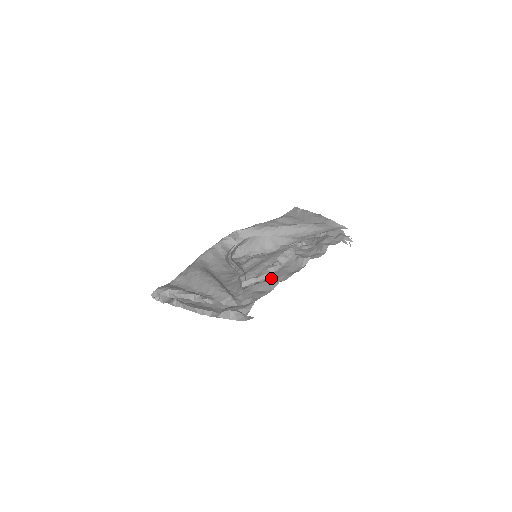
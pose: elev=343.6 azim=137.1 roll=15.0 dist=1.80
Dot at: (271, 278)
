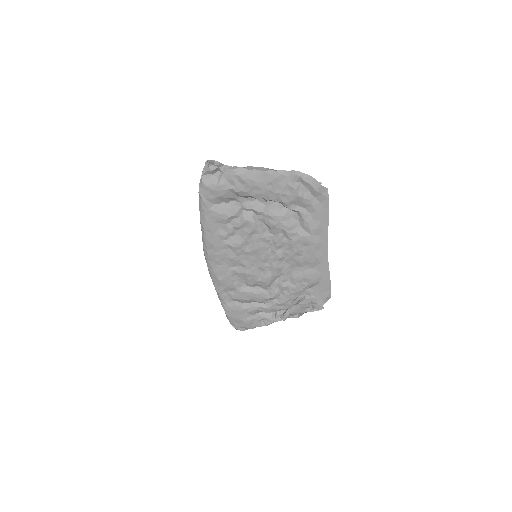
Dot at: (295, 239)
